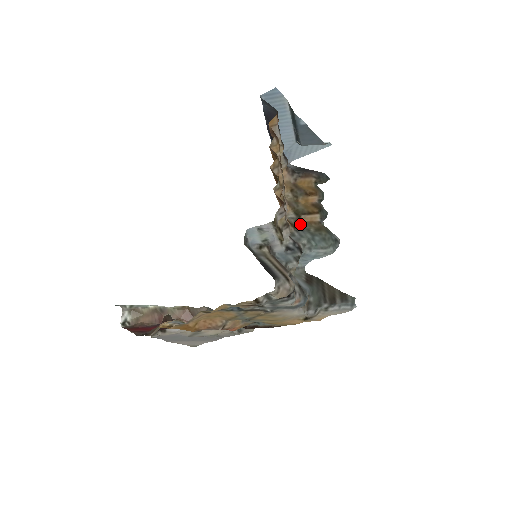
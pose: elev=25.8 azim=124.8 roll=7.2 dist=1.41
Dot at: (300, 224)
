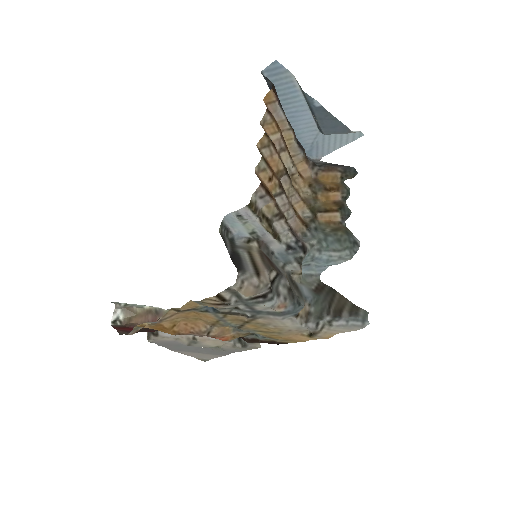
Dot at: (315, 223)
